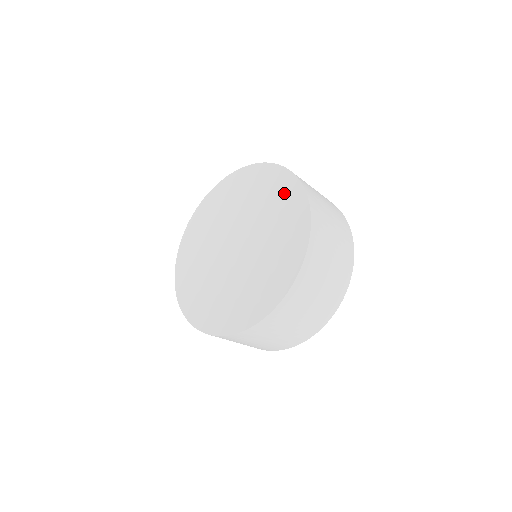
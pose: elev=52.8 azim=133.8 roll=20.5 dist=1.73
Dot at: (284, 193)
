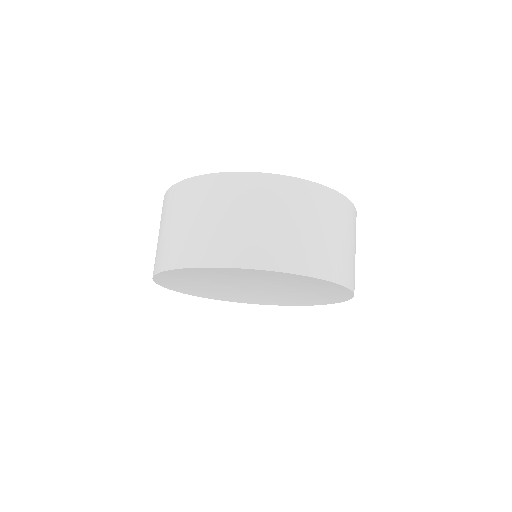
Dot at: (329, 290)
